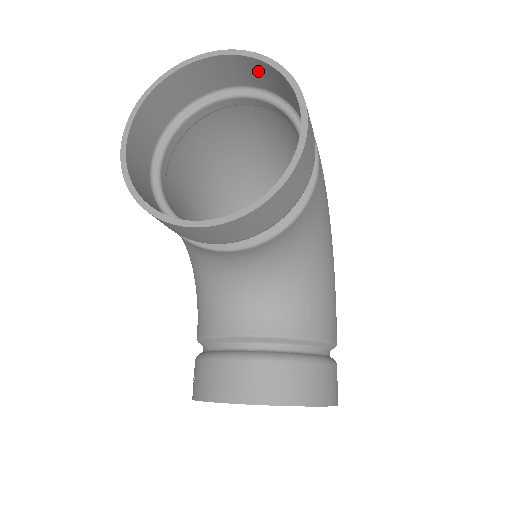
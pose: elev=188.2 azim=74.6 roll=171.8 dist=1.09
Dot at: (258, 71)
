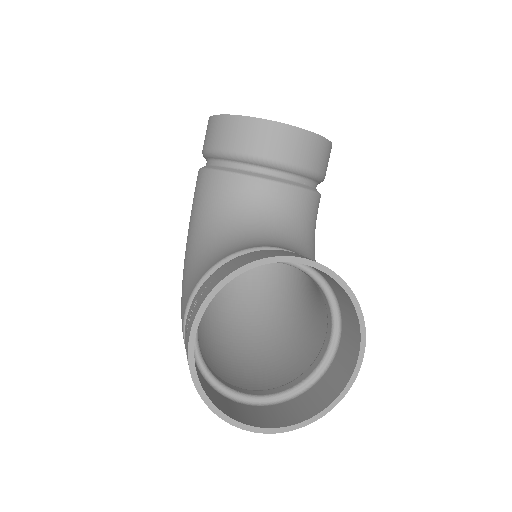
Dot at: occluded
